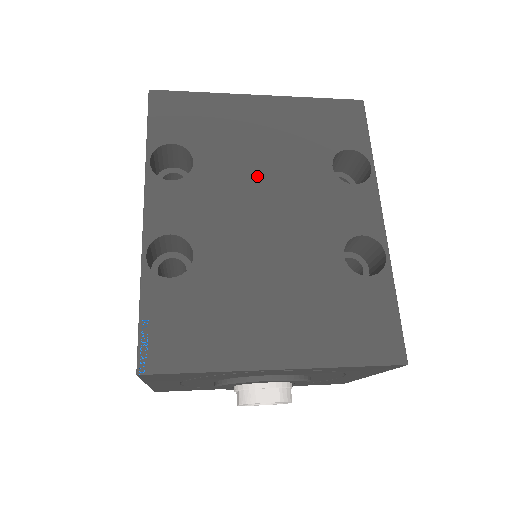
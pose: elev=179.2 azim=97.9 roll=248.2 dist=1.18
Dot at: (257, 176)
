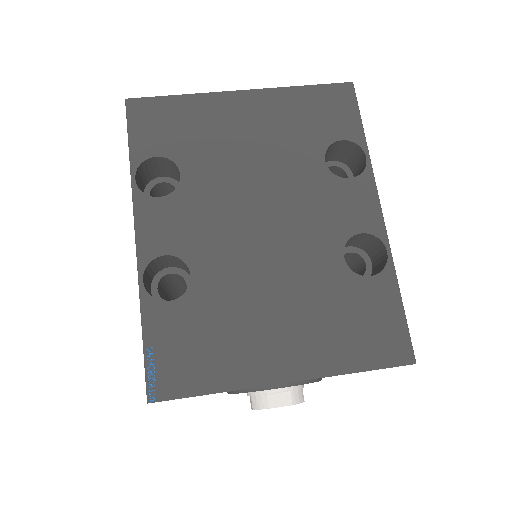
Dot at: (247, 182)
